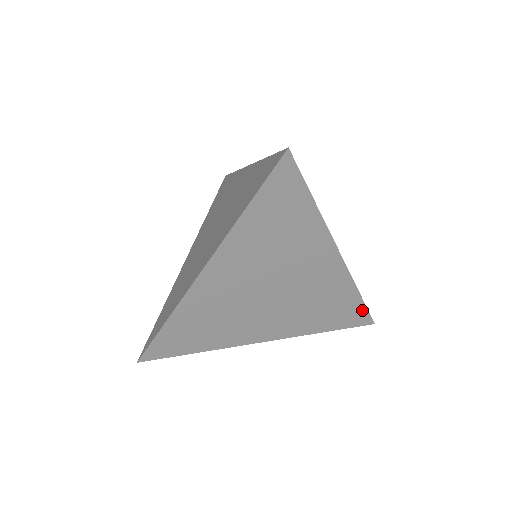
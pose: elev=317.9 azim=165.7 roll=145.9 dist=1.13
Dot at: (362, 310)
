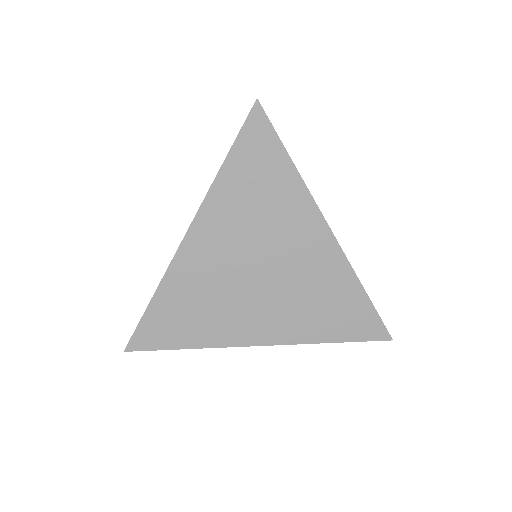
Dot at: (372, 315)
